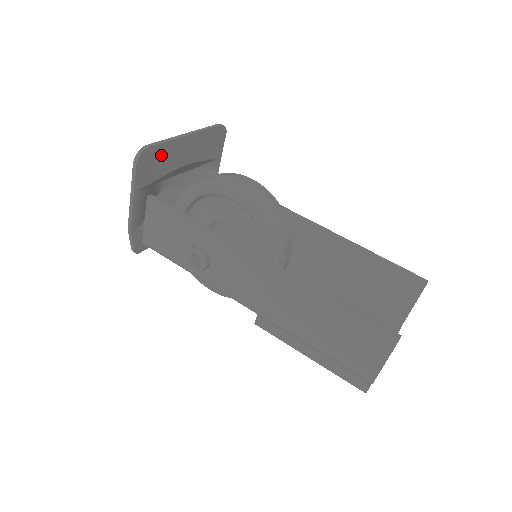
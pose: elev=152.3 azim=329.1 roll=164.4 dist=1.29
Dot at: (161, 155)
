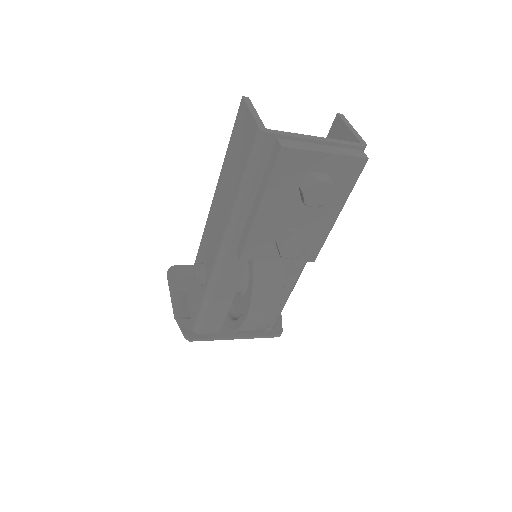
Dot at: occluded
